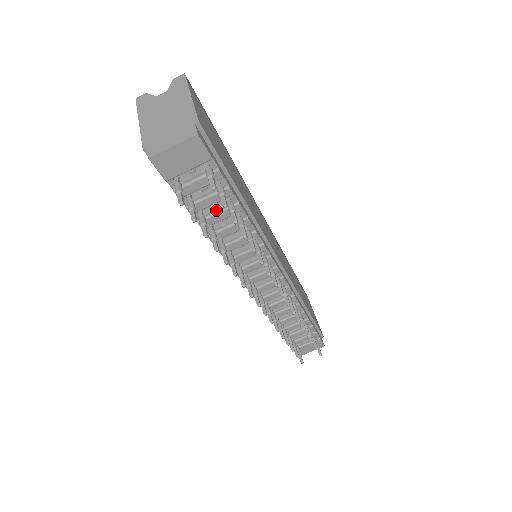
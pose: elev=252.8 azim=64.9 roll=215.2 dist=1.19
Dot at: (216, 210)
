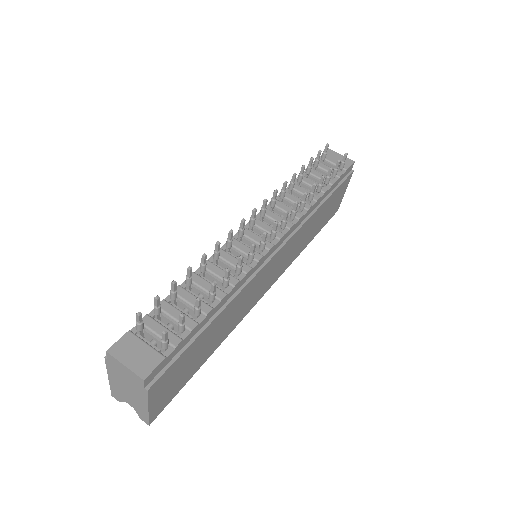
Dot at: (314, 182)
